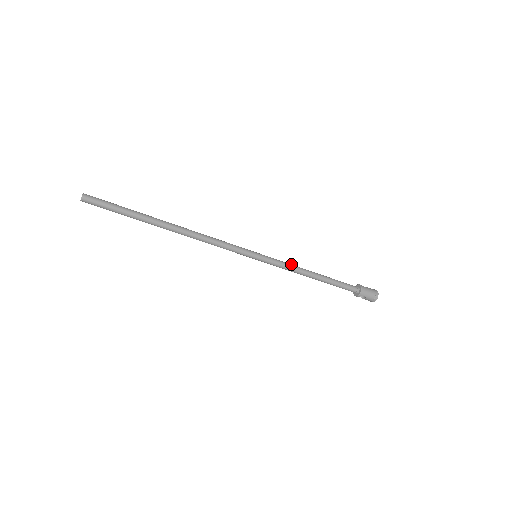
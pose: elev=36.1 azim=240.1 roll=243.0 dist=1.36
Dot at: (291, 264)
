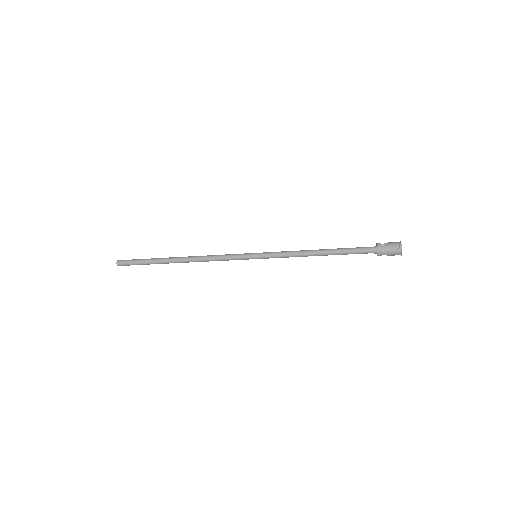
Dot at: (291, 251)
